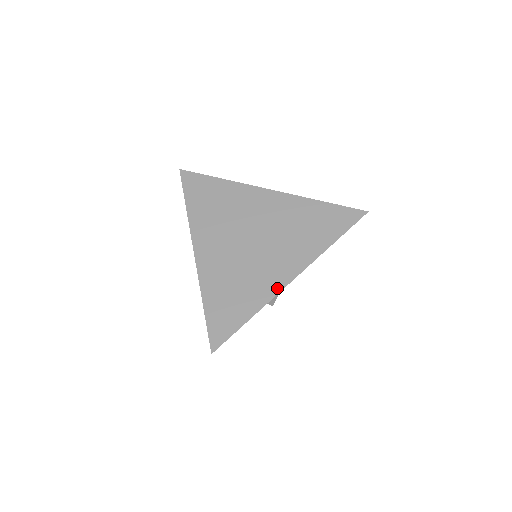
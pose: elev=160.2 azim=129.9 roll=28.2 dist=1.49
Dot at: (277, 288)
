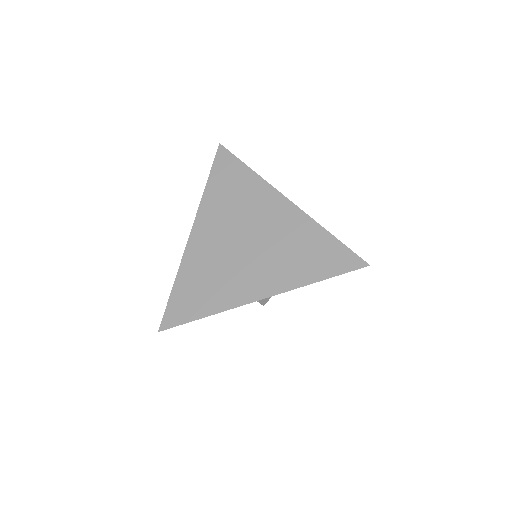
Dot at: (241, 301)
